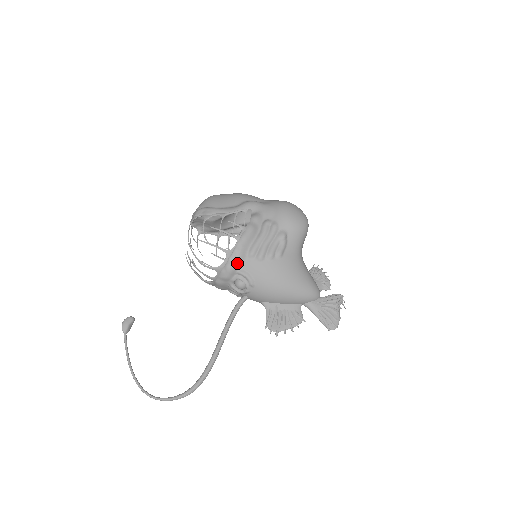
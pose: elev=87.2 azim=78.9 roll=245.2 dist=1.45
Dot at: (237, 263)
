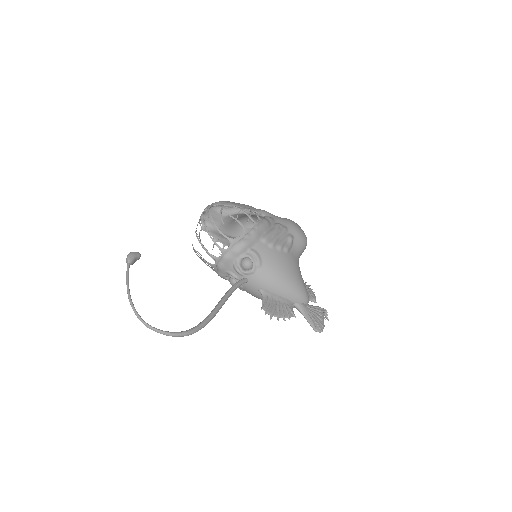
Dot at: (251, 241)
